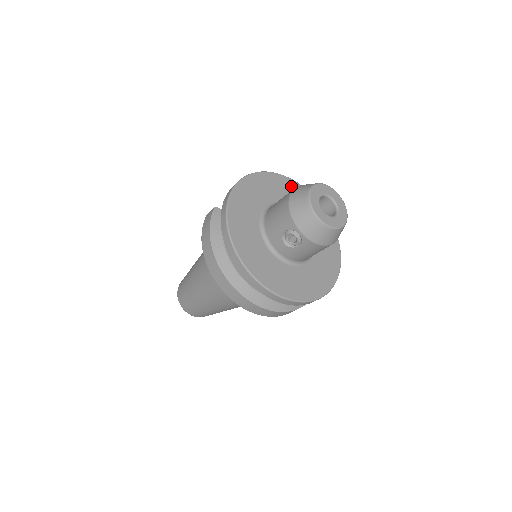
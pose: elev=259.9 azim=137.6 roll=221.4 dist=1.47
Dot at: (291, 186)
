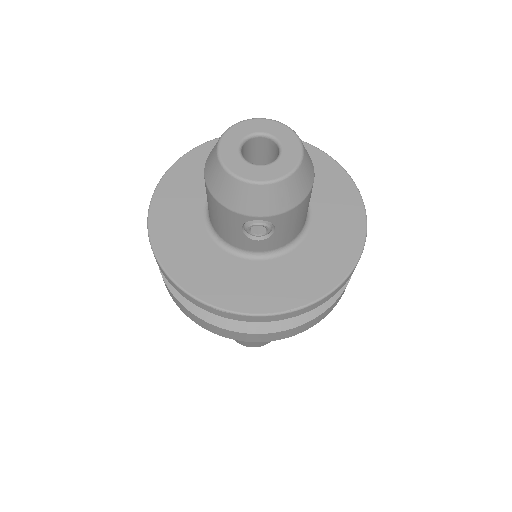
Dot at: occluded
